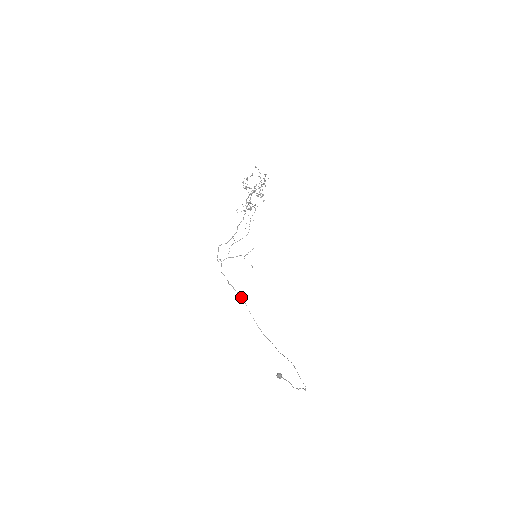
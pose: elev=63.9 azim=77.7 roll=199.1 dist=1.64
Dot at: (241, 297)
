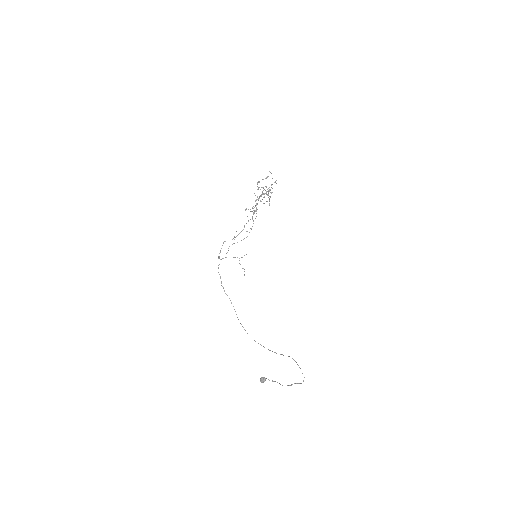
Dot at: (230, 300)
